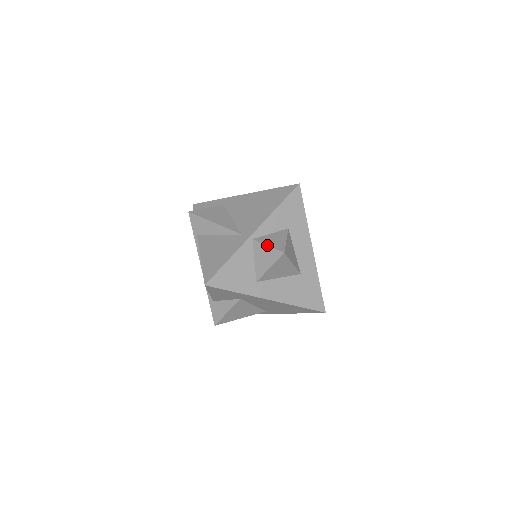
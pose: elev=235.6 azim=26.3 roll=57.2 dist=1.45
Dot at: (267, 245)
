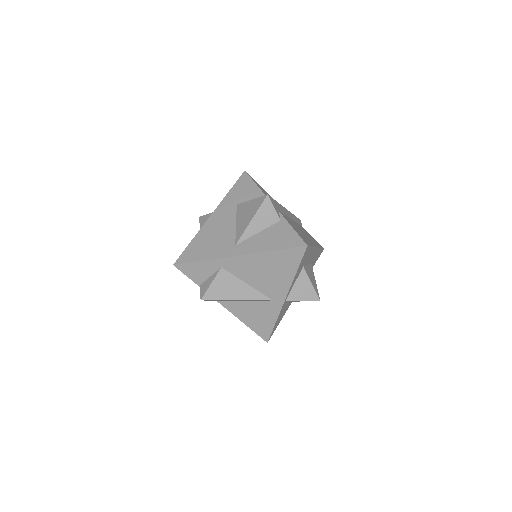
Dot at: occluded
